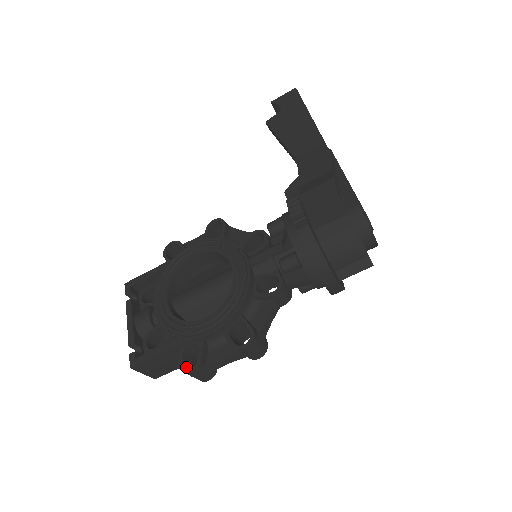
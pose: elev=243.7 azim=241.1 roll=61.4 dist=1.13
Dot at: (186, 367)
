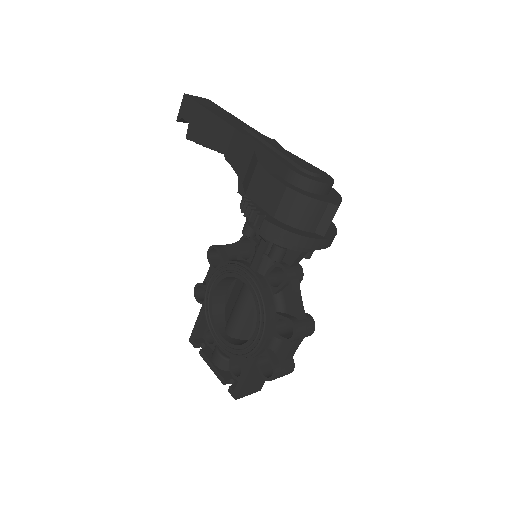
Dot at: (269, 375)
